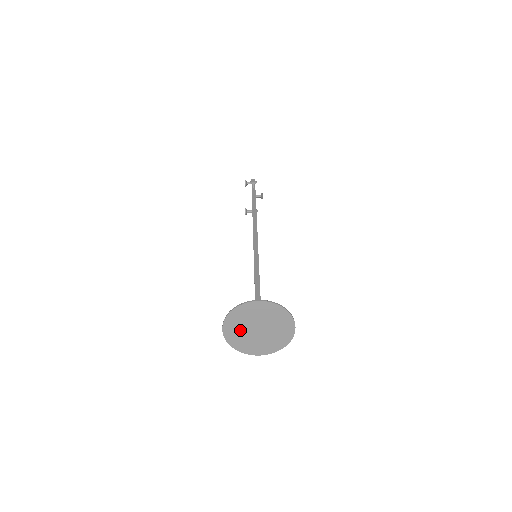
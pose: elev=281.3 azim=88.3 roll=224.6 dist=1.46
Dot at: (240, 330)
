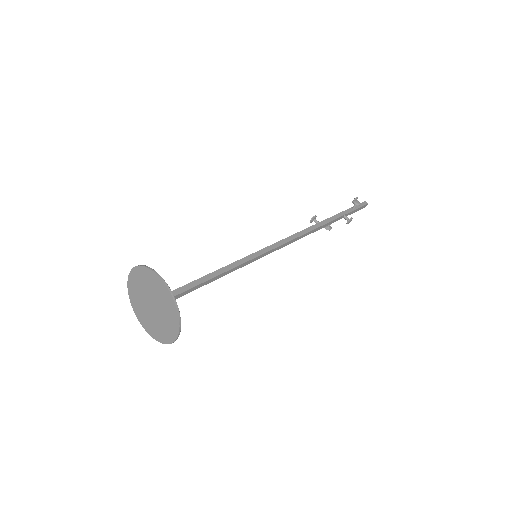
Dot at: (140, 291)
